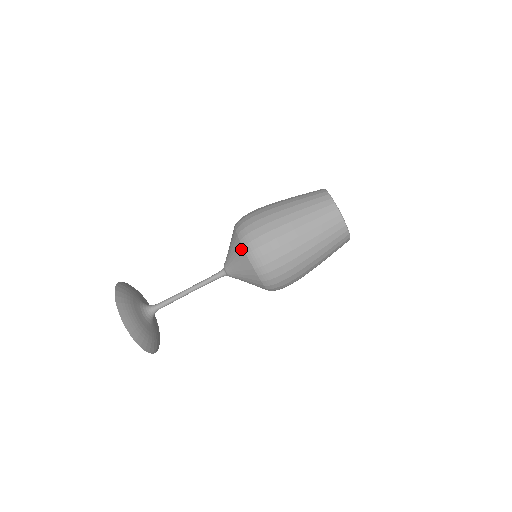
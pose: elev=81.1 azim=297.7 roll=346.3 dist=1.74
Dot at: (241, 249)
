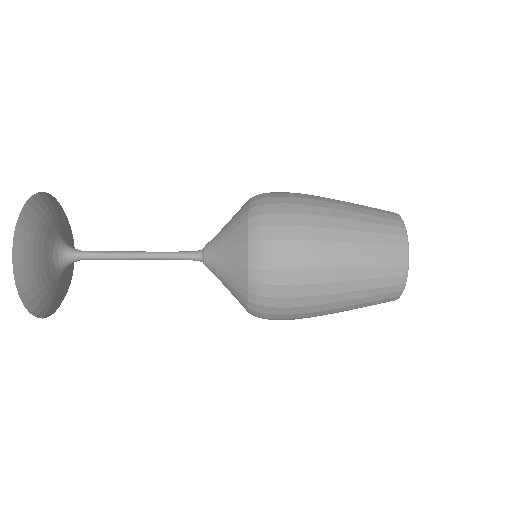
Dot at: (244, 304)
